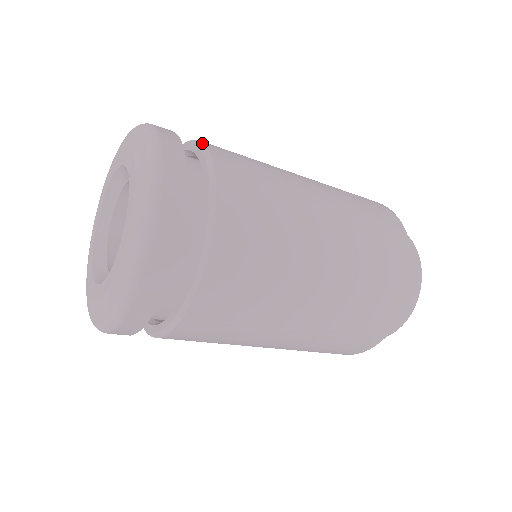
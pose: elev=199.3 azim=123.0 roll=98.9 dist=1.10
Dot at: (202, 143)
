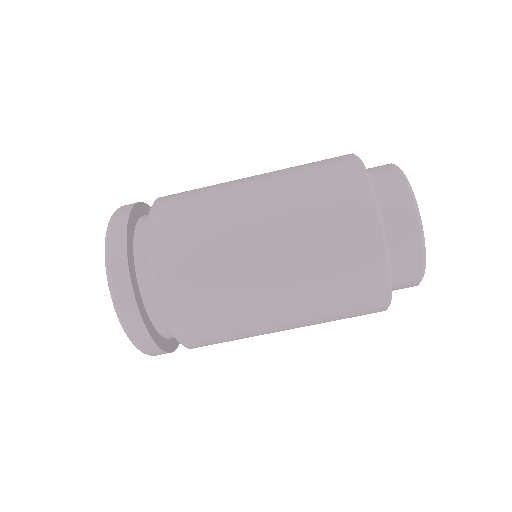
Dot at: occluded
